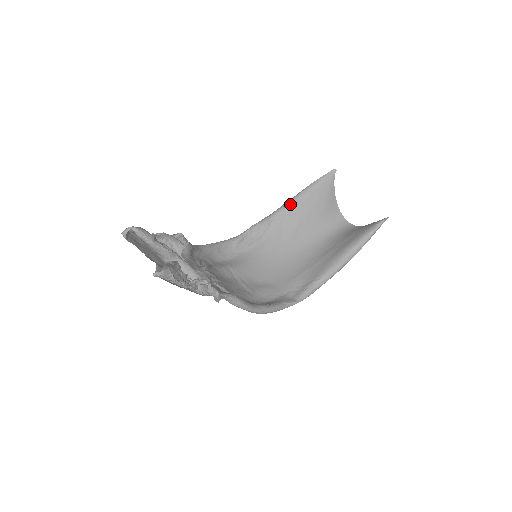
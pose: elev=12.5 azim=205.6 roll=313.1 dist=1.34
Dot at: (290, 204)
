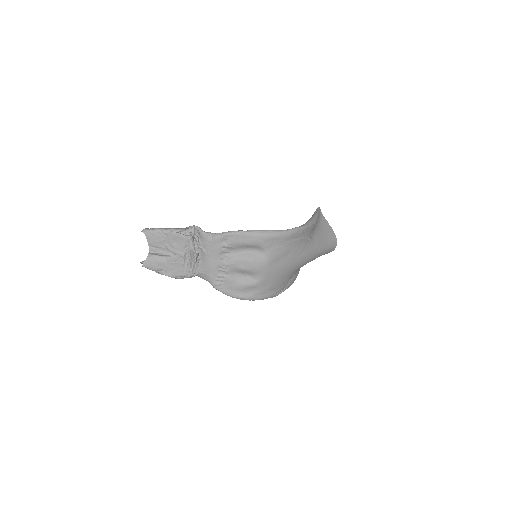
Dot at: occluded
